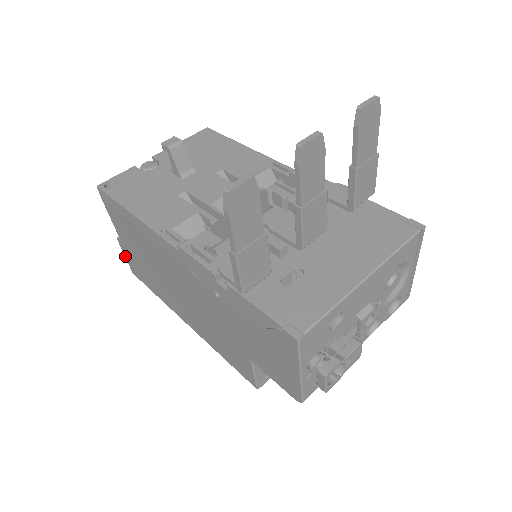
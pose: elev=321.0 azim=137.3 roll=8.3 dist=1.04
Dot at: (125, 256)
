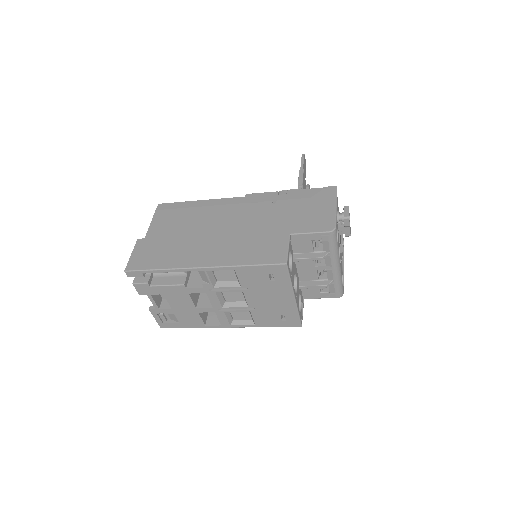
Dot at: (132, 254)
